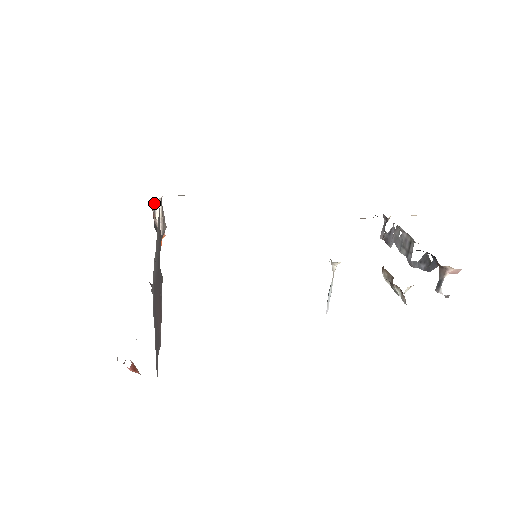
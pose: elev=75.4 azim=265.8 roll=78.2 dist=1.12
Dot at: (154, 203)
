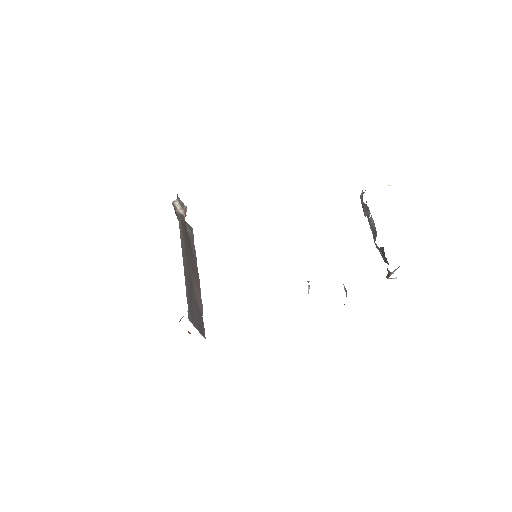
Dot at: (173, 202)
